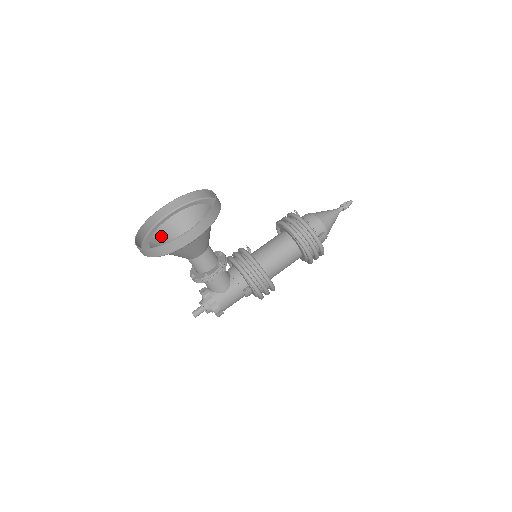
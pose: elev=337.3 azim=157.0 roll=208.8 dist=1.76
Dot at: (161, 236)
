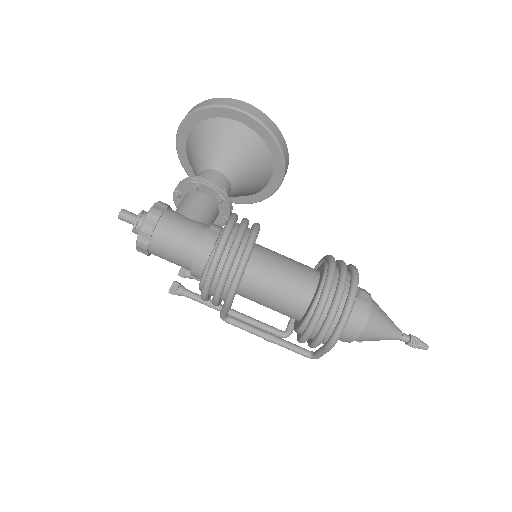
Dot at: occluded
